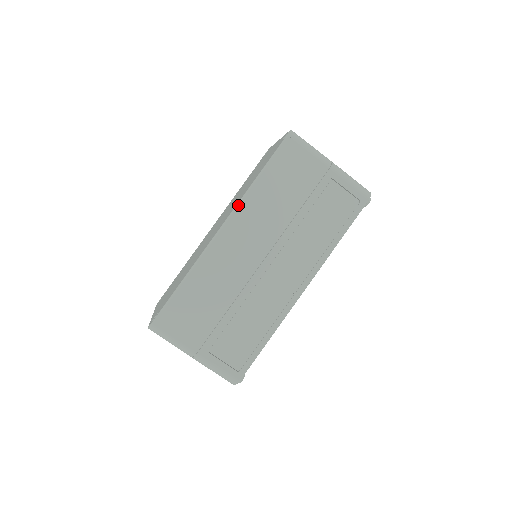
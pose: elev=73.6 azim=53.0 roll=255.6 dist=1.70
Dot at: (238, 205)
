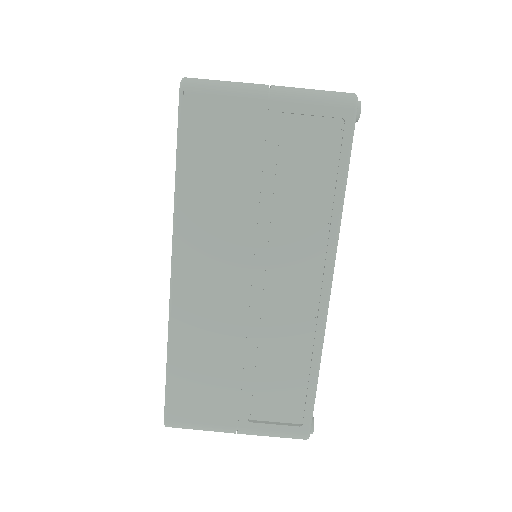
Dot at: (174, 230)
